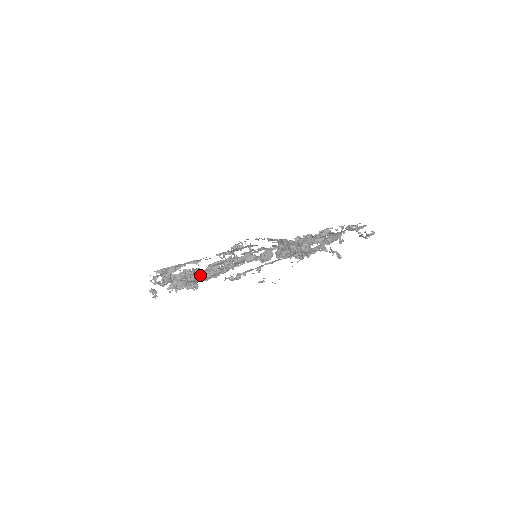
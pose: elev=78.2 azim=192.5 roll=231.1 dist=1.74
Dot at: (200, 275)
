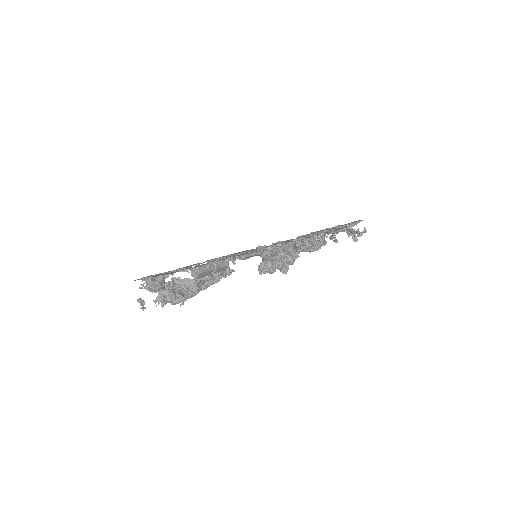
Dot at: occluded
